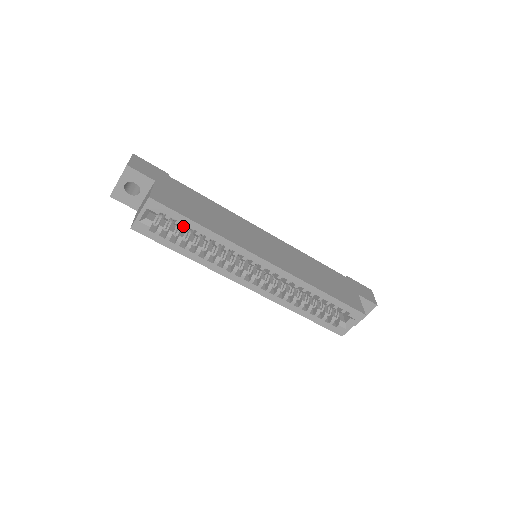
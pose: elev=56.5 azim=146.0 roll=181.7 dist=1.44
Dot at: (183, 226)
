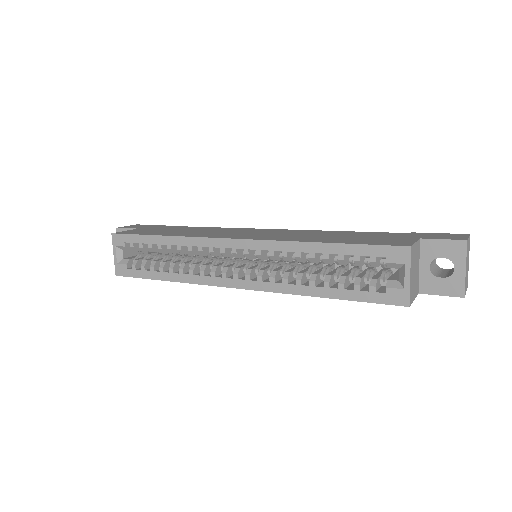
Dot at: occluded
